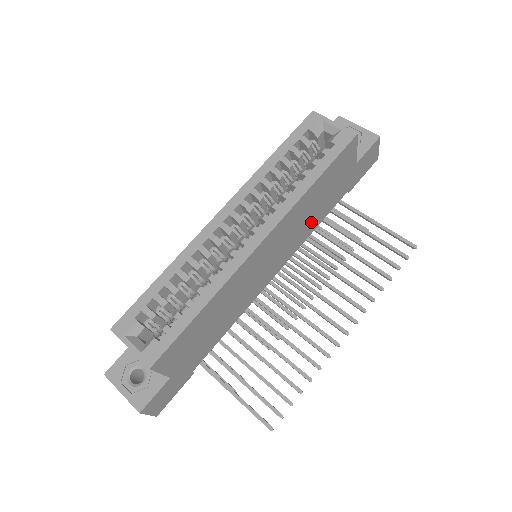
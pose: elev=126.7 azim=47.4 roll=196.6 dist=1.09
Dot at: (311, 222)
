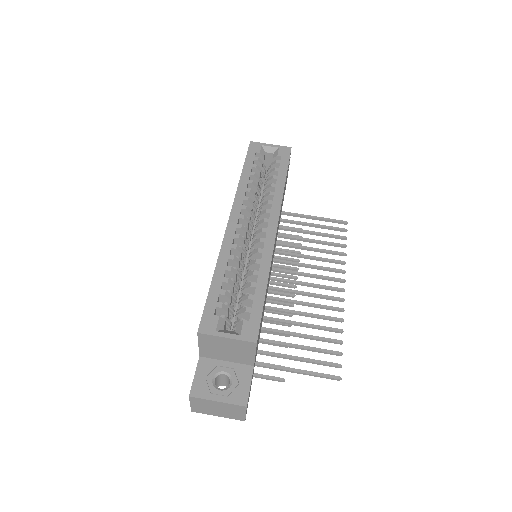
Dot at: occluded
